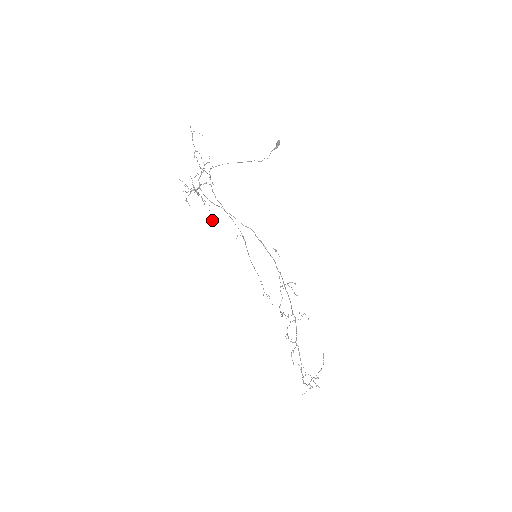
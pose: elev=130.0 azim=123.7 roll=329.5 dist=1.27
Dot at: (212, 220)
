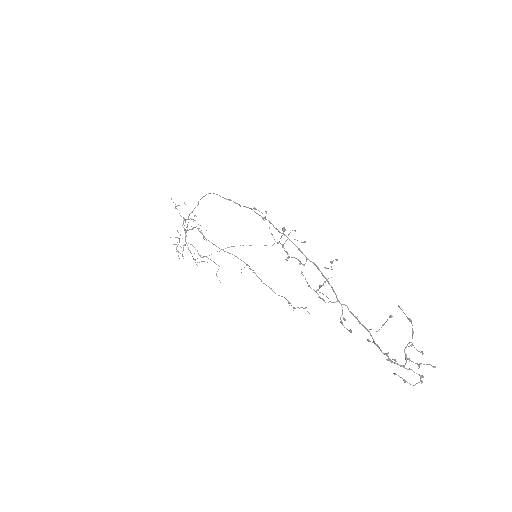
Dot at: (219, 280)
